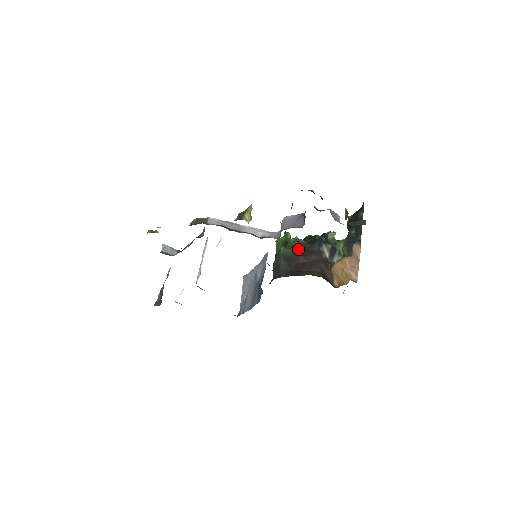
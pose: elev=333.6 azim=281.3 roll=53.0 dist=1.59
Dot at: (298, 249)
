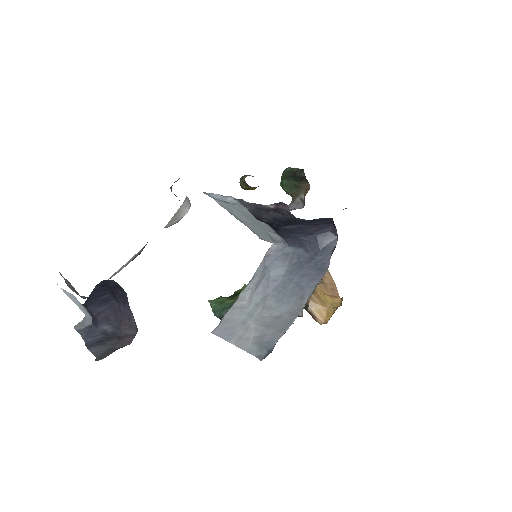
Dot at: occluded
